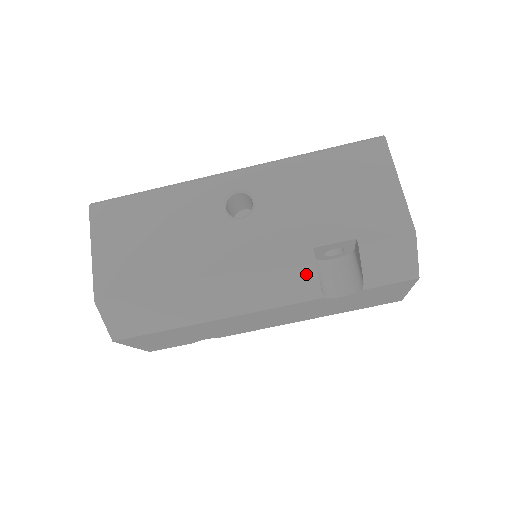
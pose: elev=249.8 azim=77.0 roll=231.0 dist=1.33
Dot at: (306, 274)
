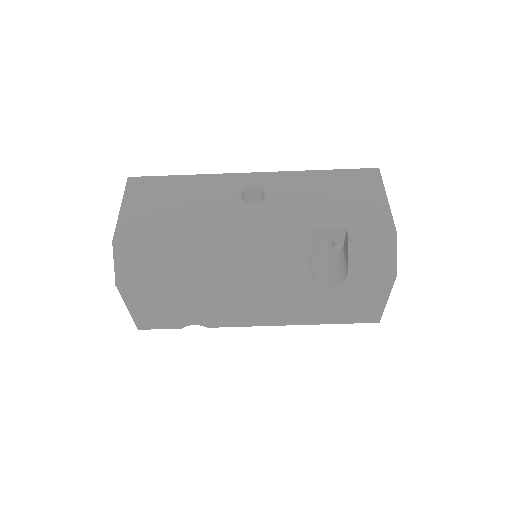
Dot at: (300, 252)
